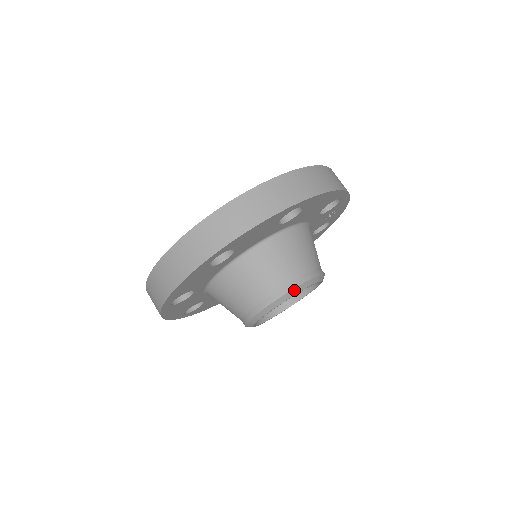
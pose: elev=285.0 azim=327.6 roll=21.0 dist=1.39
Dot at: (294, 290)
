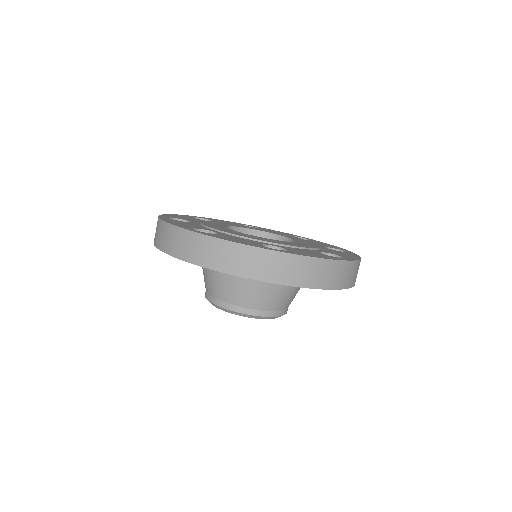
Dot at: (241, 314)
